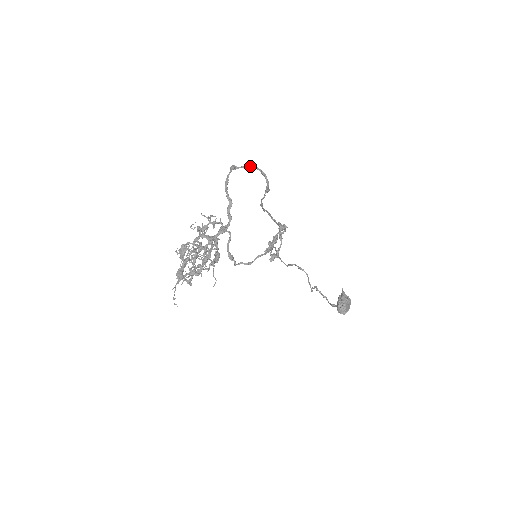
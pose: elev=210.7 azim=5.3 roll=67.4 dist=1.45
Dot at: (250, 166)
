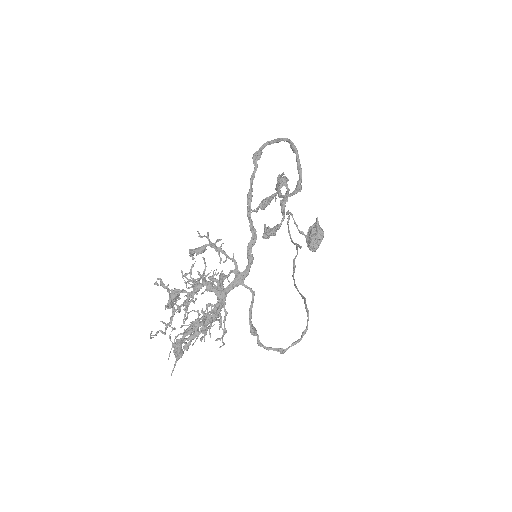
Dot at: (279, 140)
